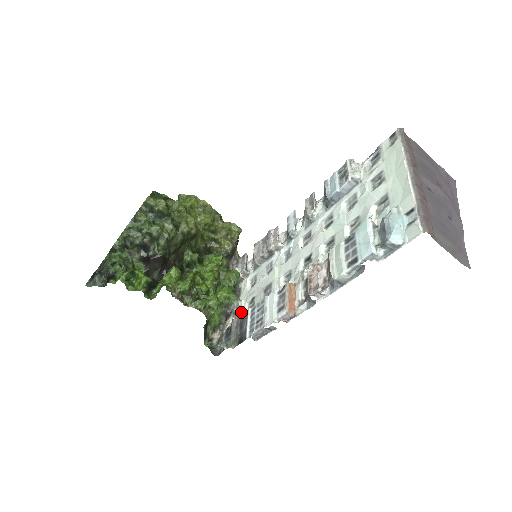
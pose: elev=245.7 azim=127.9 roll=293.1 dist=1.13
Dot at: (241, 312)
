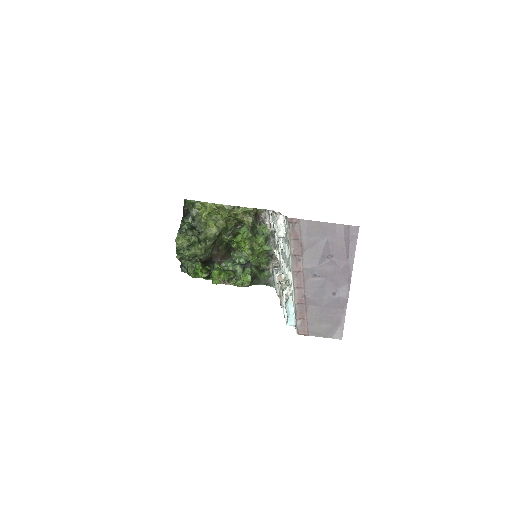
Dot at: (277, 257)
